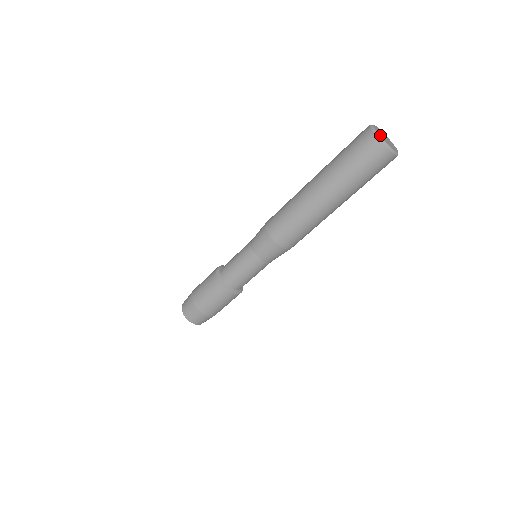
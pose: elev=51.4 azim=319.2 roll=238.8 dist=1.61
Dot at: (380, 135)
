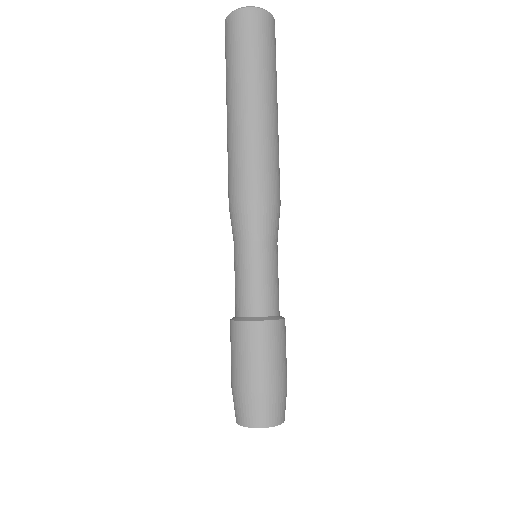
Dot at: occluded
